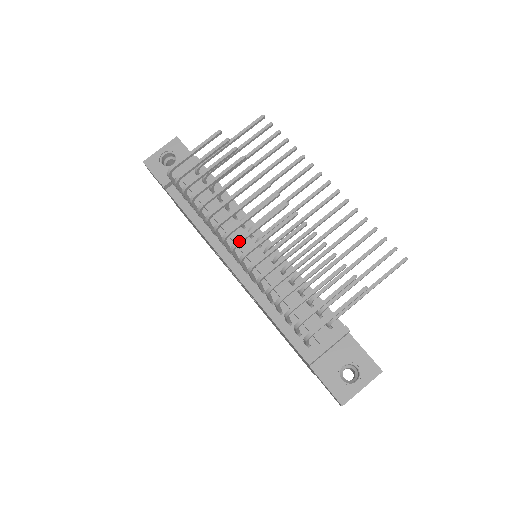
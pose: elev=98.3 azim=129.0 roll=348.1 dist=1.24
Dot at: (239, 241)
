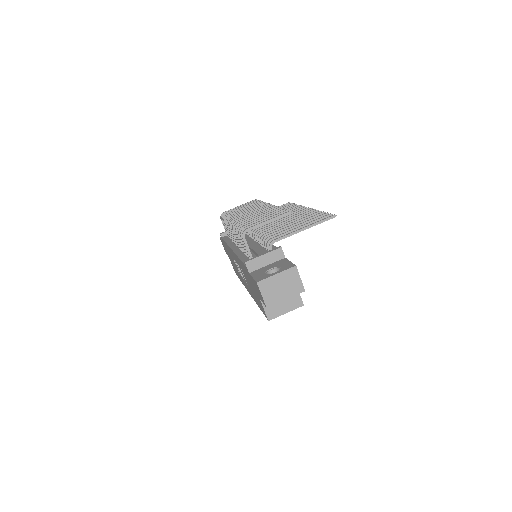
Dot at: (235, 218)
